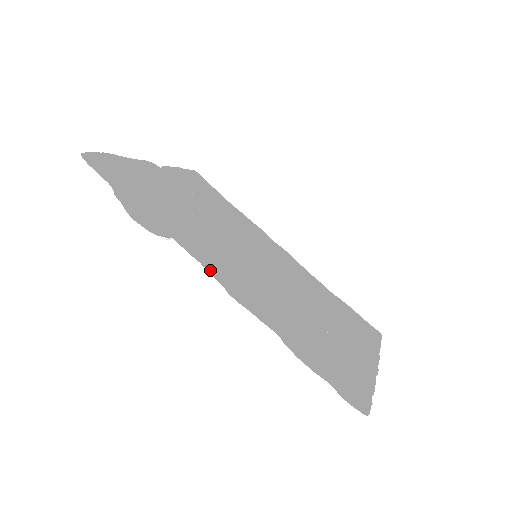
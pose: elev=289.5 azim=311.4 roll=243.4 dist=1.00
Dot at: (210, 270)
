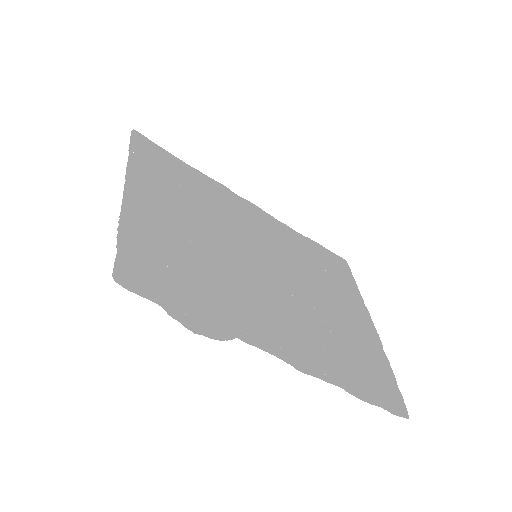
Dot at: (275, 352)
